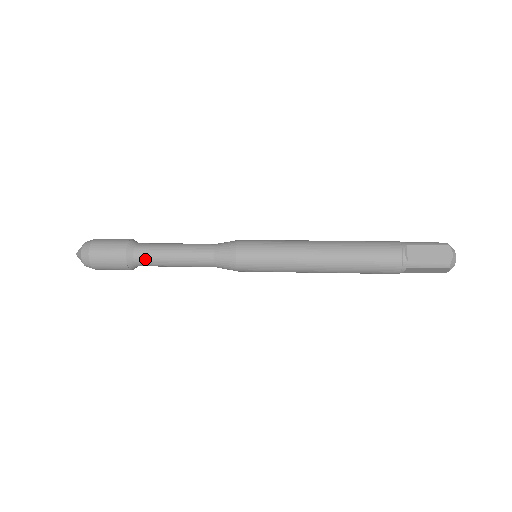
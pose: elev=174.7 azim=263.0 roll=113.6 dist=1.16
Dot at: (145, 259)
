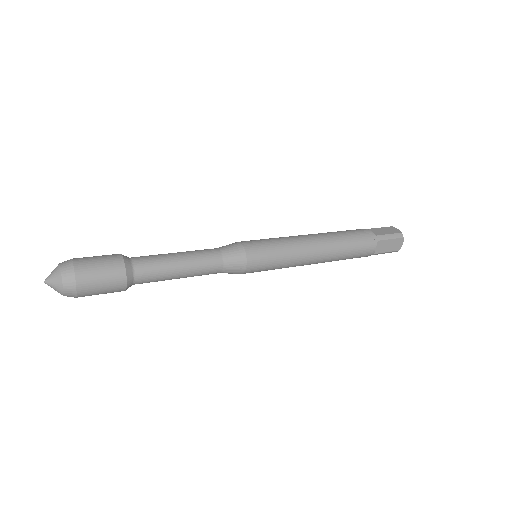
Dot at: (146, 282)
